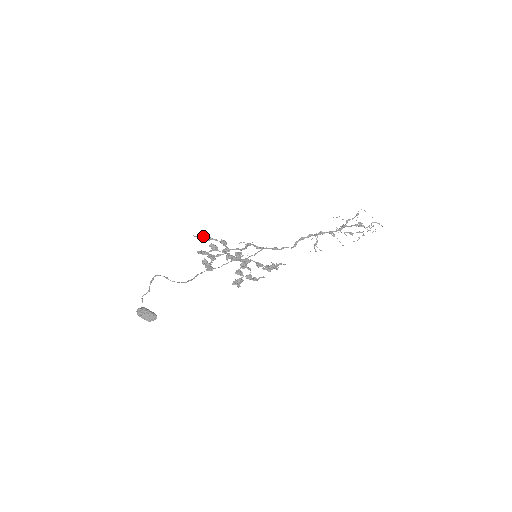
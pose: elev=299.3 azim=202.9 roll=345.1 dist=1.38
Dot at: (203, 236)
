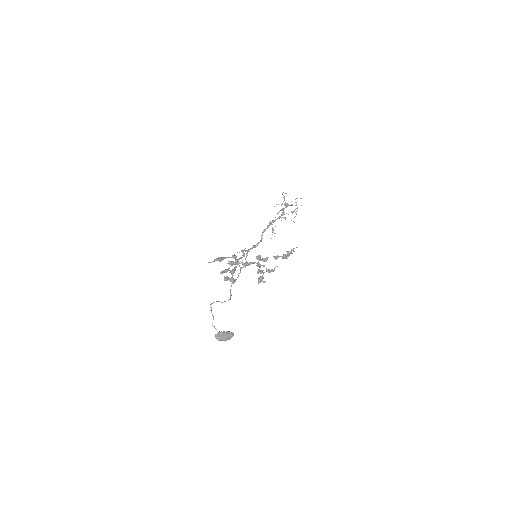
Dot at: (217, 259)
